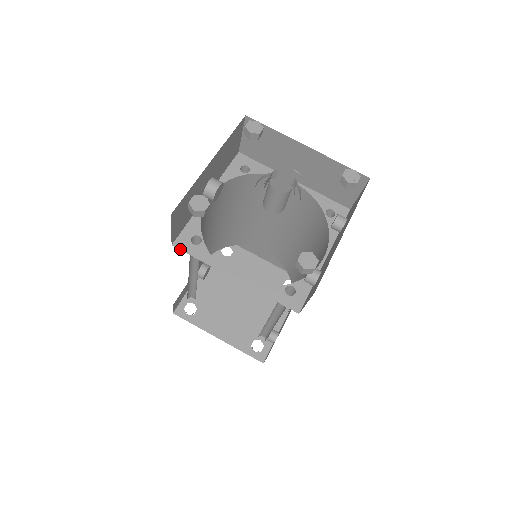
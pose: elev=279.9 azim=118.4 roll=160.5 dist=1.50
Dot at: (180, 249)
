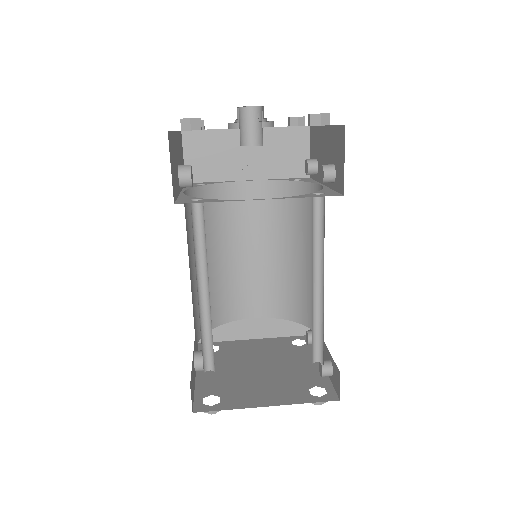
Dot at: occluded
